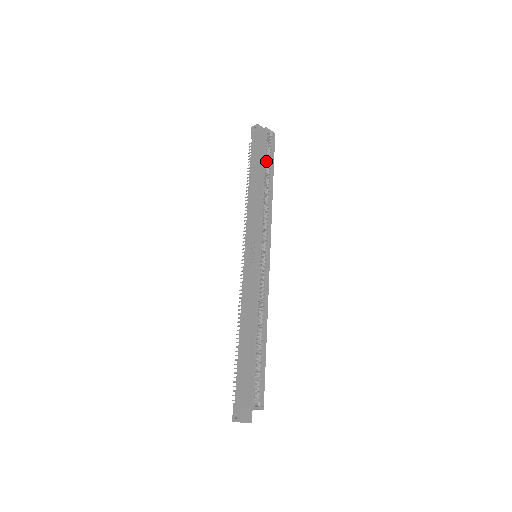
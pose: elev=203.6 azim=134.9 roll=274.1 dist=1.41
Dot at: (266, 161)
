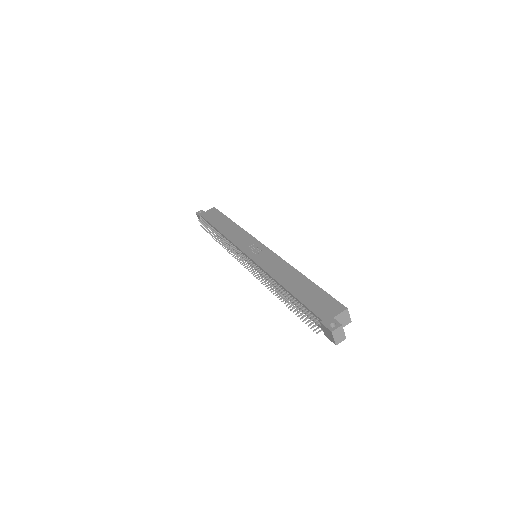
Dot at: occluded
